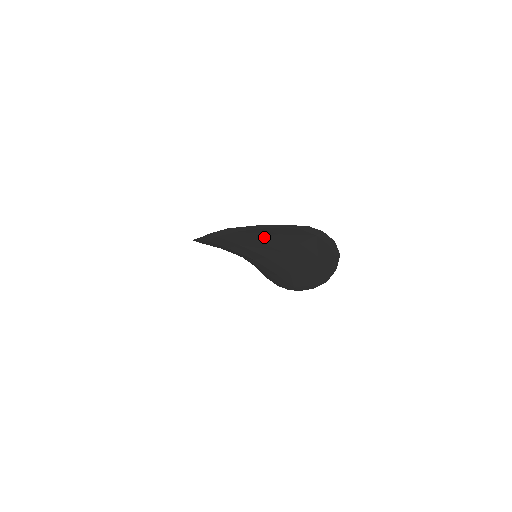
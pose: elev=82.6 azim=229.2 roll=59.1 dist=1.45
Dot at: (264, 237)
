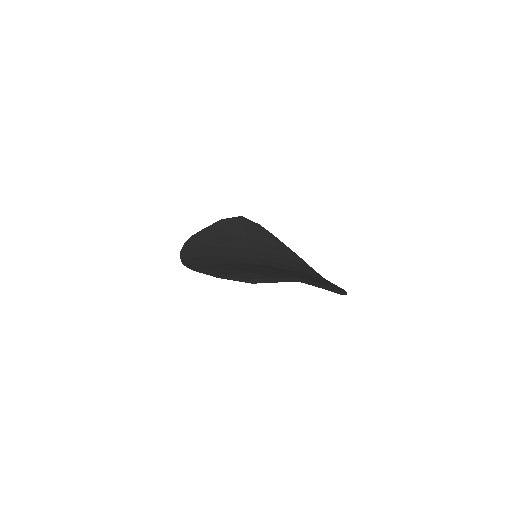
Dot at: occluded
